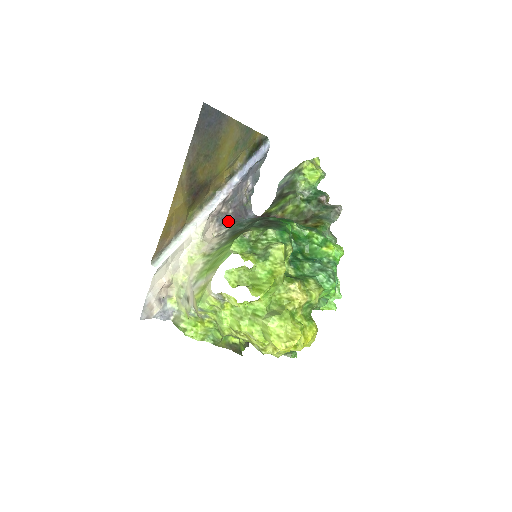
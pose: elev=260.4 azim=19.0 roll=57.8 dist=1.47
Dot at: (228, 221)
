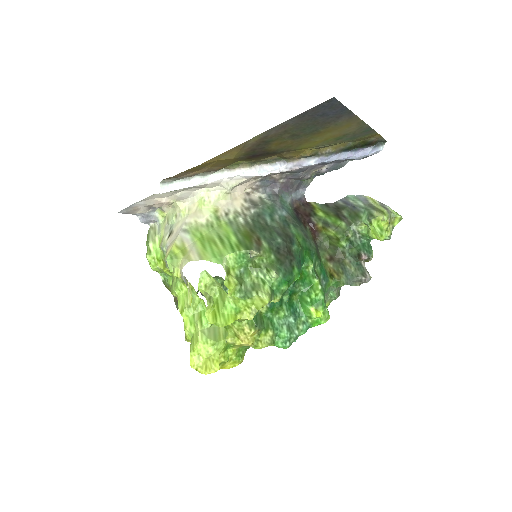
Dot at: (271, 187)
